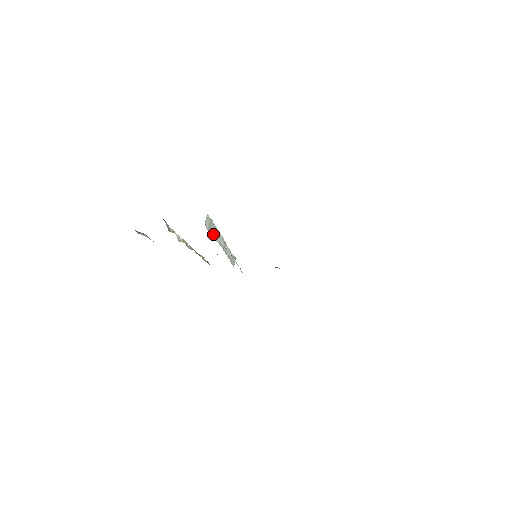
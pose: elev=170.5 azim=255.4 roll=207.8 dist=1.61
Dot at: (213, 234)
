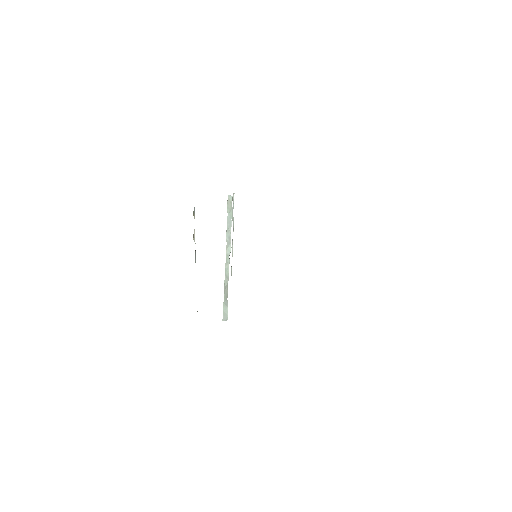
Dot at: (227, 225)
